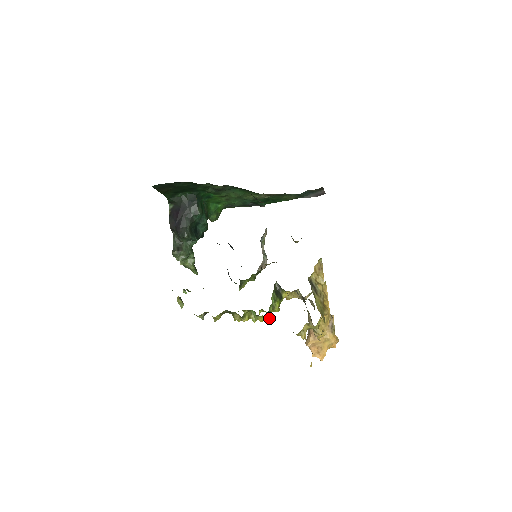
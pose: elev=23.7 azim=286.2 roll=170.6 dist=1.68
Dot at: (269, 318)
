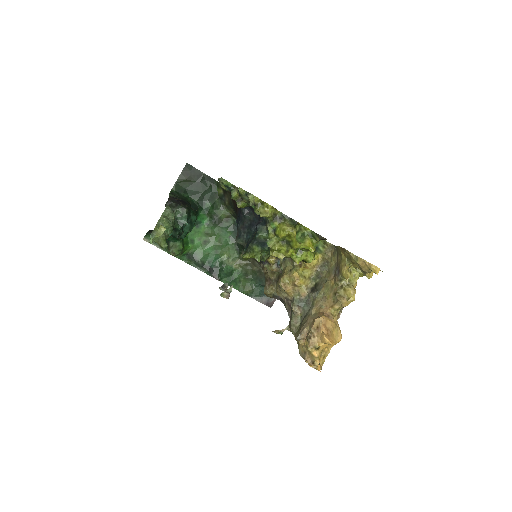
Dot at: (314, 249)
